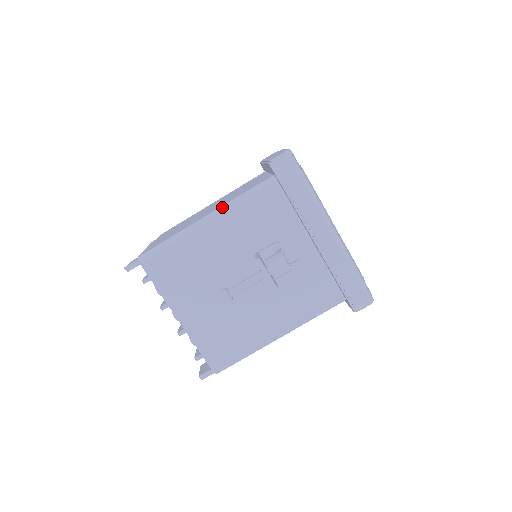
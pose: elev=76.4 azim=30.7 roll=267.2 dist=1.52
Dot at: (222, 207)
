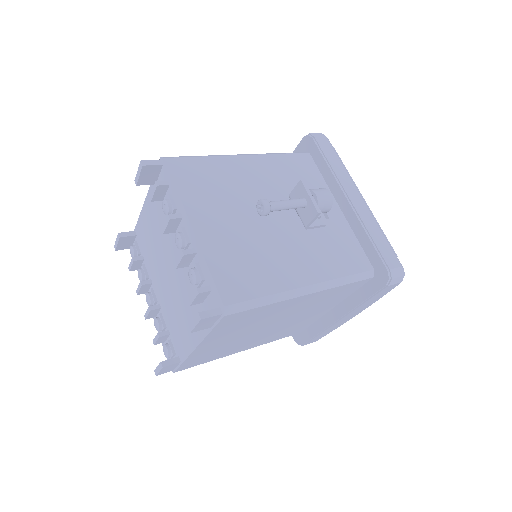
Dot at: occluded
